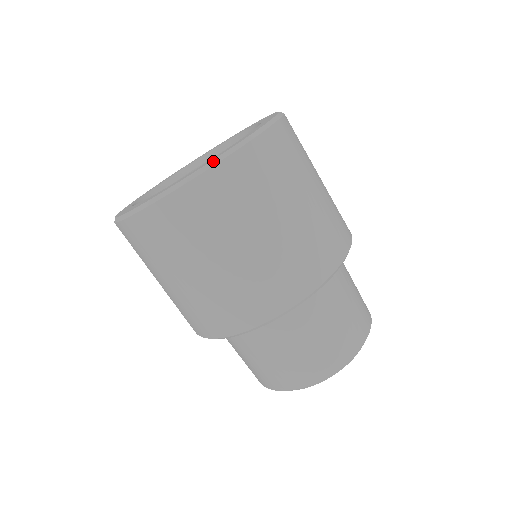
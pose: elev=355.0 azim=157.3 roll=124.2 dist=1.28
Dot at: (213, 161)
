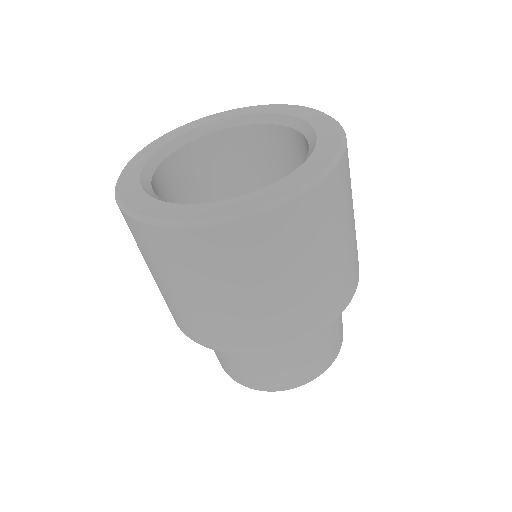
Dot at: (142, 217)
